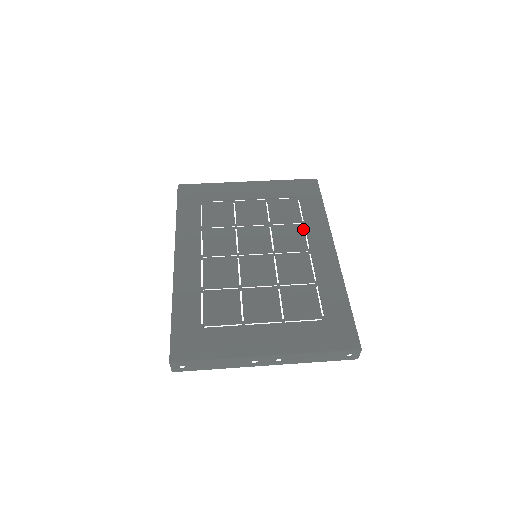
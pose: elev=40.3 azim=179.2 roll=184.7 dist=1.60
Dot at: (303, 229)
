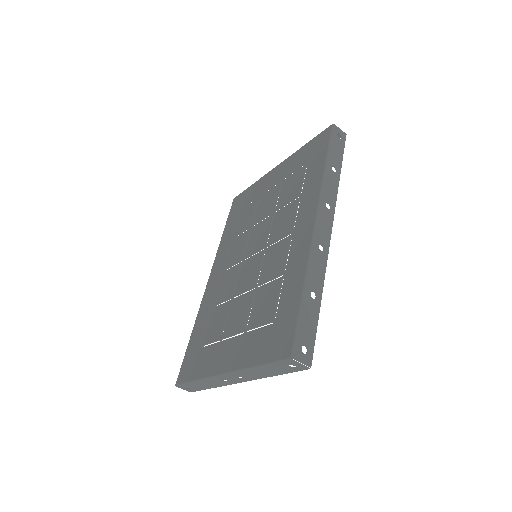
Dot at: (297, 205)
